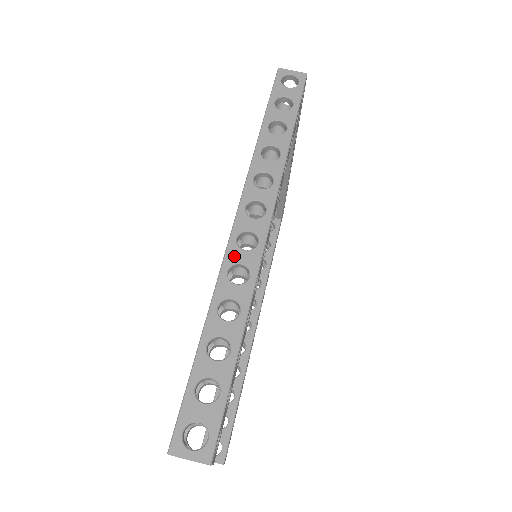
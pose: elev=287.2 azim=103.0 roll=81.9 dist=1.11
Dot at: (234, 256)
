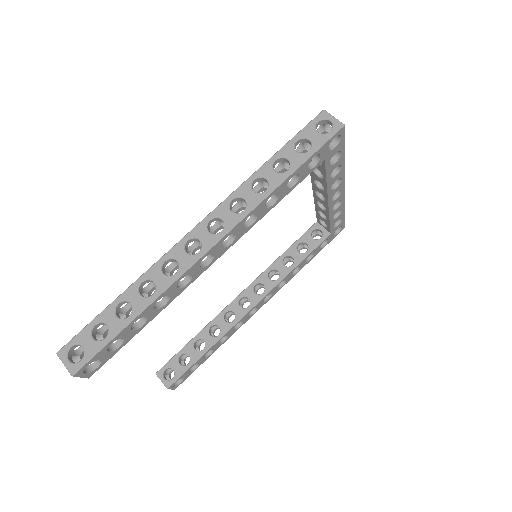
Dot at: (176, 253)
